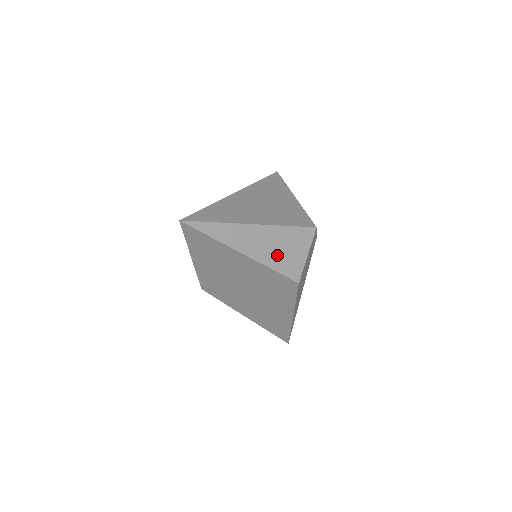
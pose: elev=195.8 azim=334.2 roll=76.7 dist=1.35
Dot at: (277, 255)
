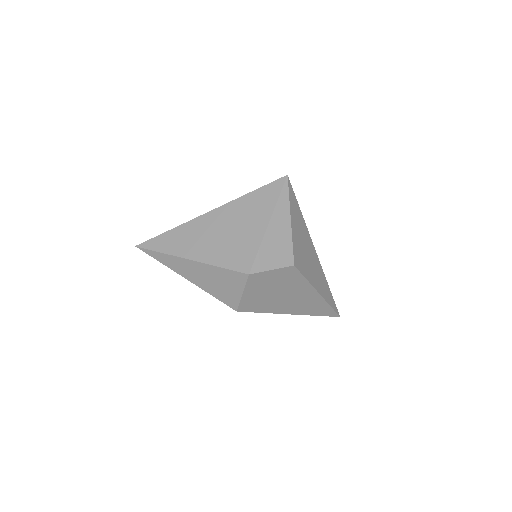
Dot at: (213, 286)
